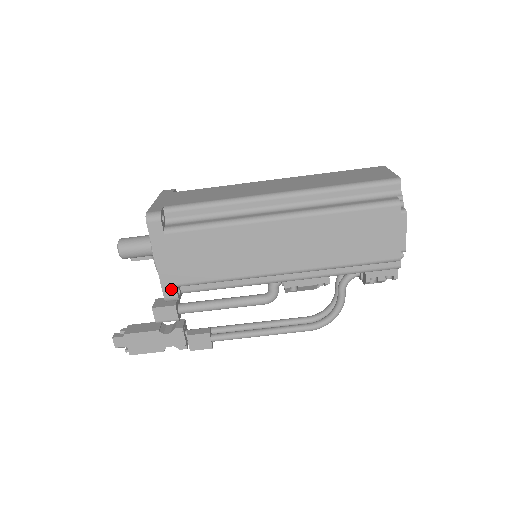
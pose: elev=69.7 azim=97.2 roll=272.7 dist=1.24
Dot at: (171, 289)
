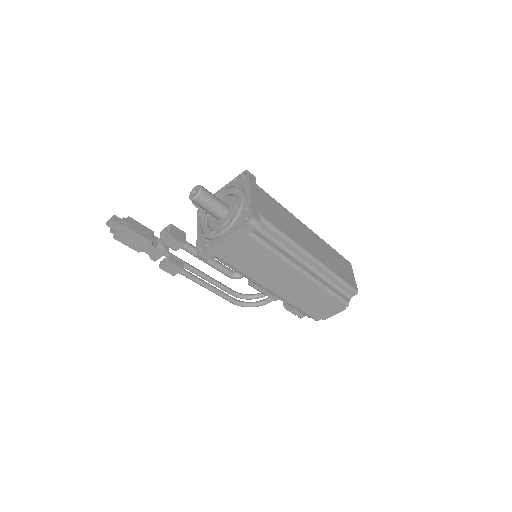
Dot at: (210, 255)
